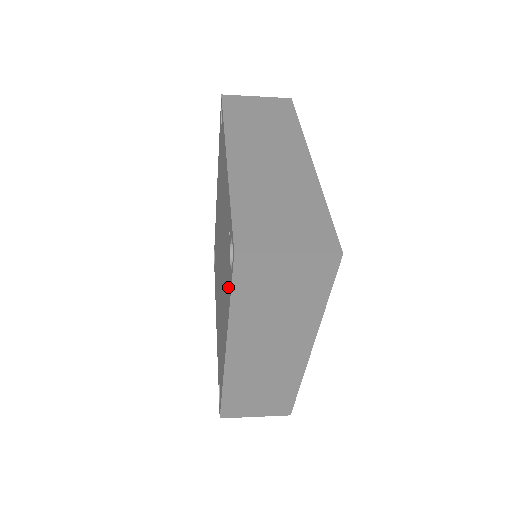
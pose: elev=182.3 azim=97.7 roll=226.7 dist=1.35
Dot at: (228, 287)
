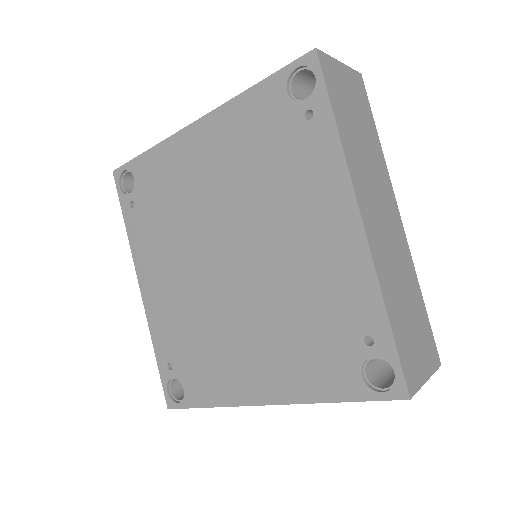
Dot at: (329, 377)
